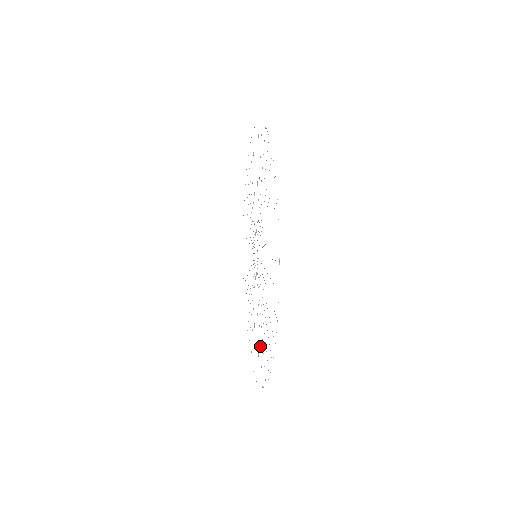
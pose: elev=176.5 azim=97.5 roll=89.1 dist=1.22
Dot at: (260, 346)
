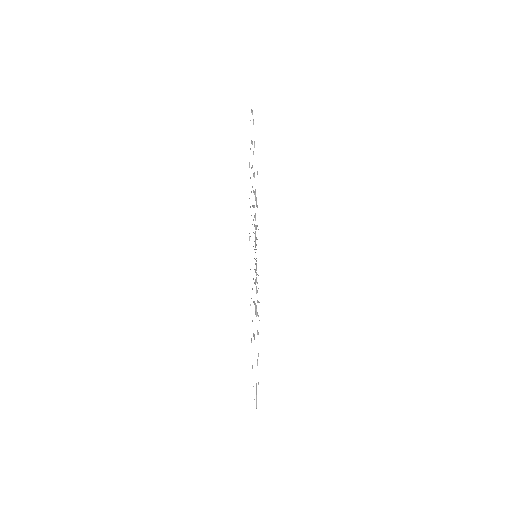
Dot at: occluded
